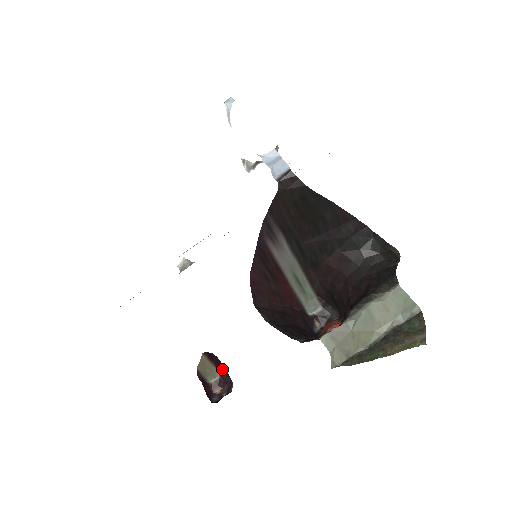
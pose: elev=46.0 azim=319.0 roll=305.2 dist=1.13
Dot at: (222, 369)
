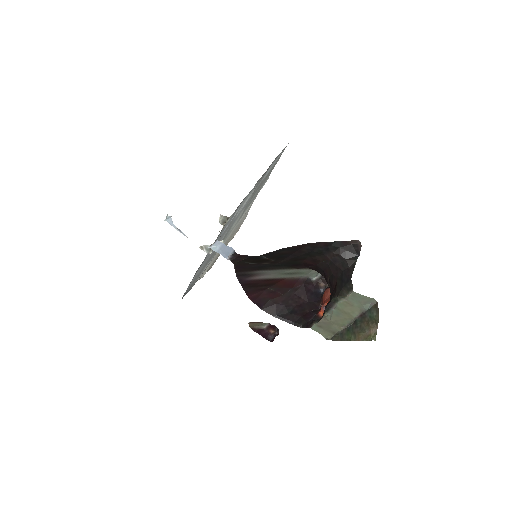
Dot at: occluded
